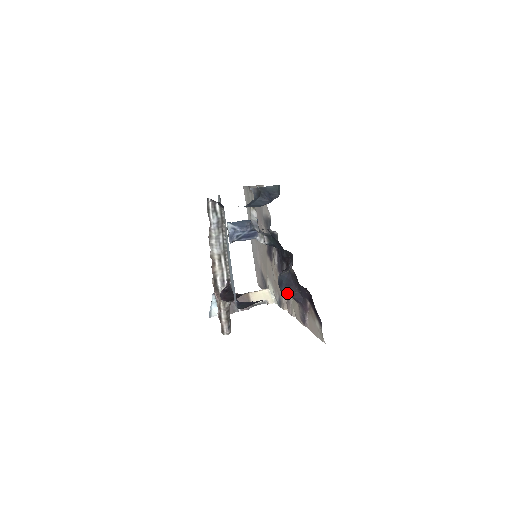
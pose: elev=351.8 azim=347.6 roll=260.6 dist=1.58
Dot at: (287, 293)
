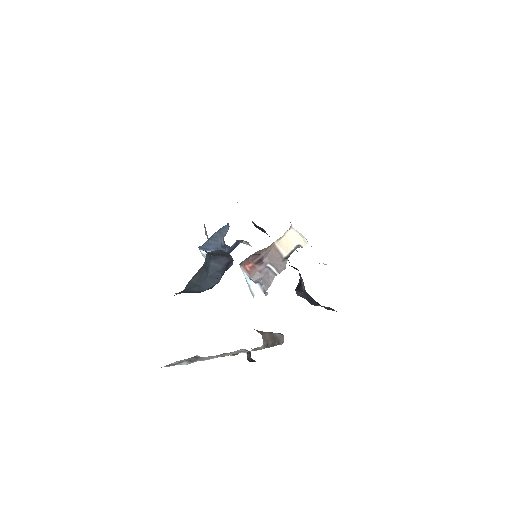
Dot at: occluded
